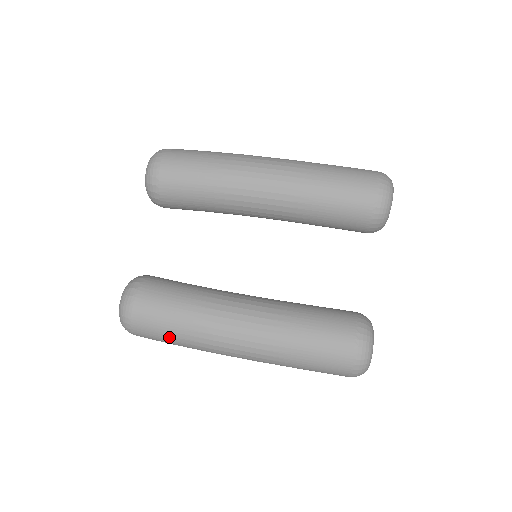
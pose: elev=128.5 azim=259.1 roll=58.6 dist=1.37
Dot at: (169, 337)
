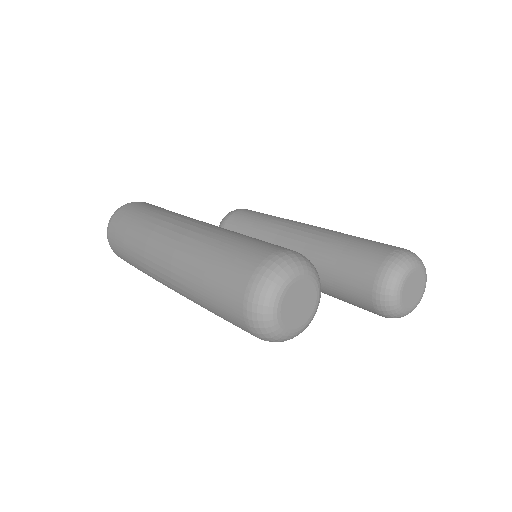
Dot at: (134, 217)
